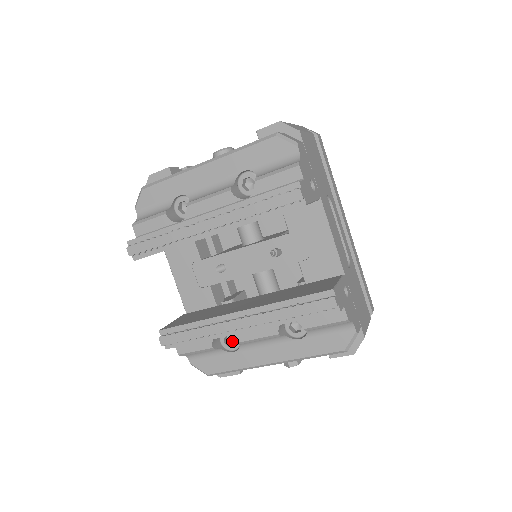
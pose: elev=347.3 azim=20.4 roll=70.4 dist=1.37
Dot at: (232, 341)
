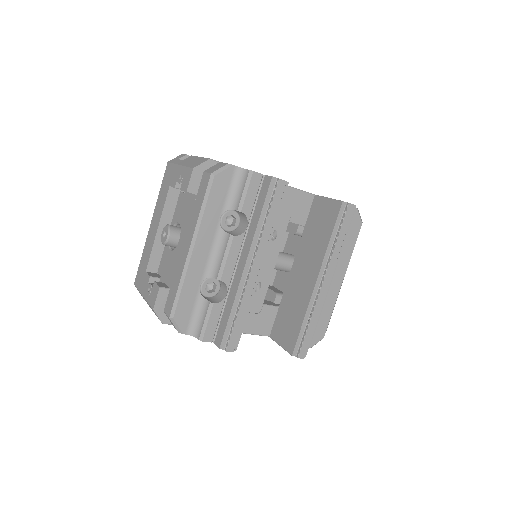
Dot at: occluded
